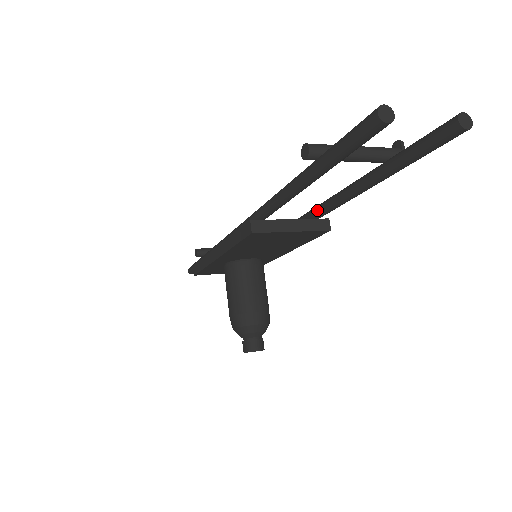
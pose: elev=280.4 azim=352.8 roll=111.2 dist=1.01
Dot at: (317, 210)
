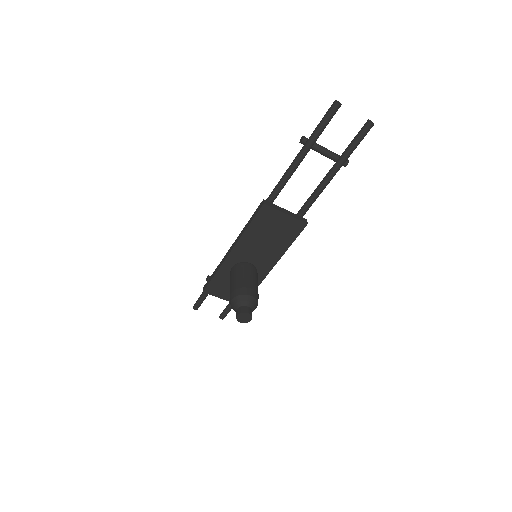
Dot at: (301, 209)
